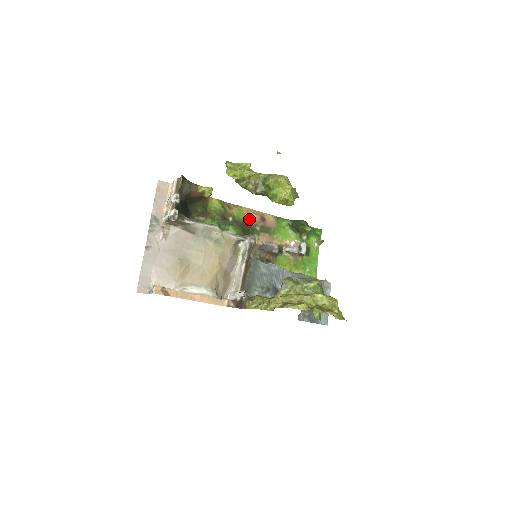
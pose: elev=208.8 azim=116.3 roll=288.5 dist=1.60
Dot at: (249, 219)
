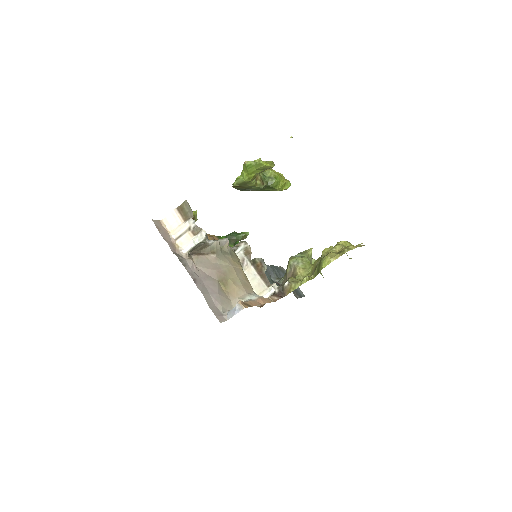
Dot at: occluded
